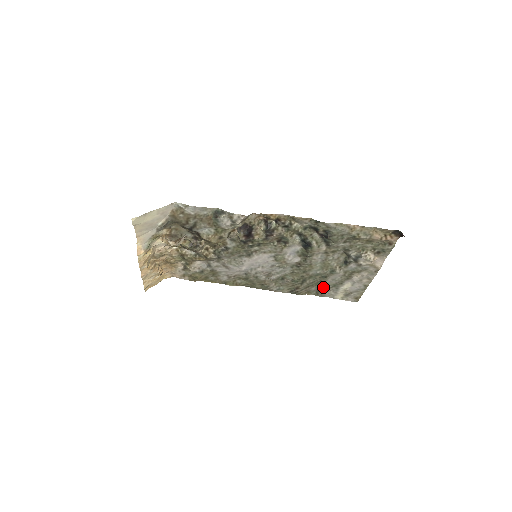
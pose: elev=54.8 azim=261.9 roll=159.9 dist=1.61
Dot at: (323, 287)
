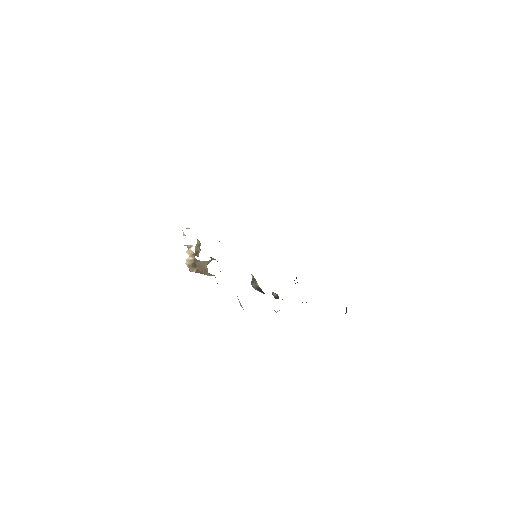
Dot at: occluded
